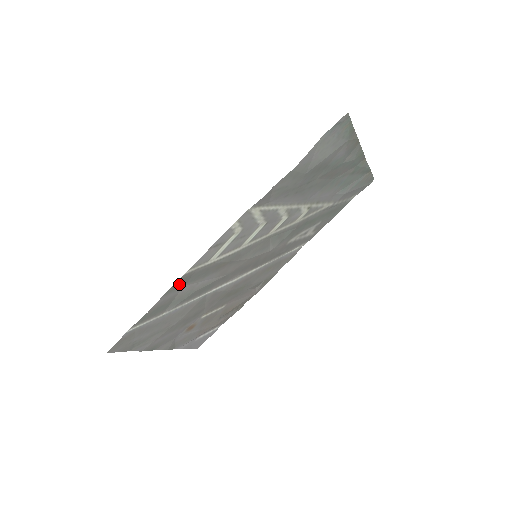
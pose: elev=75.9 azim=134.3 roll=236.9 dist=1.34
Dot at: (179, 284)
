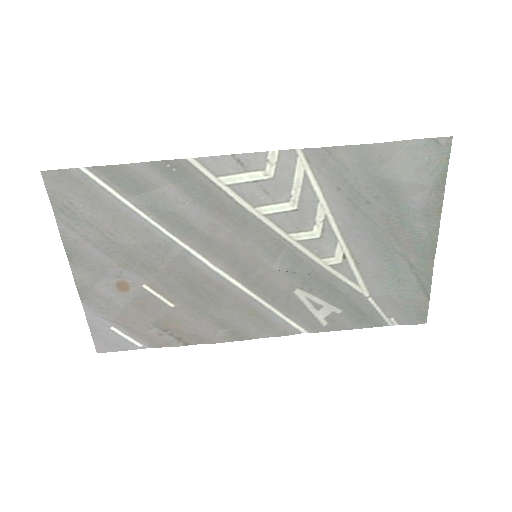
Dot at: (171, 171)
